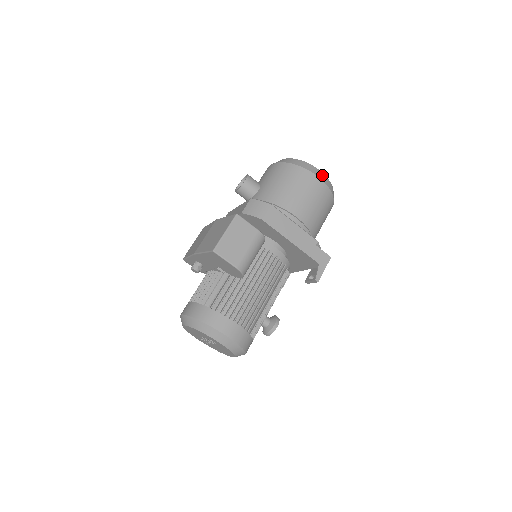
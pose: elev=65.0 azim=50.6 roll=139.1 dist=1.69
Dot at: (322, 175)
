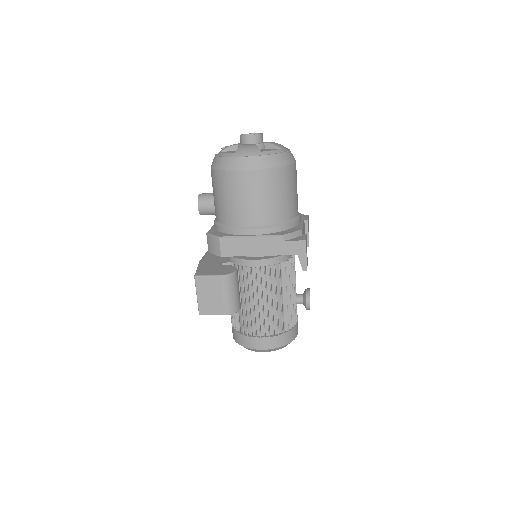
Dot at: (249, 161)
